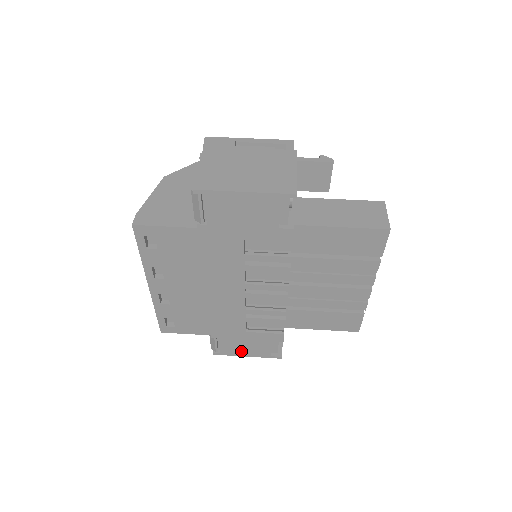
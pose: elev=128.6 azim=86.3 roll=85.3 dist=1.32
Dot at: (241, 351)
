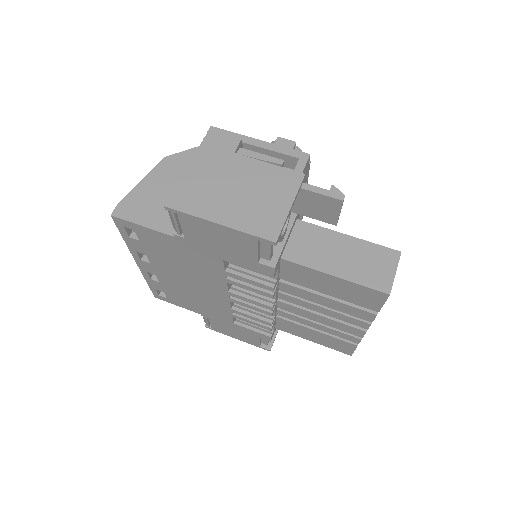
Dot at: (231, 334)
